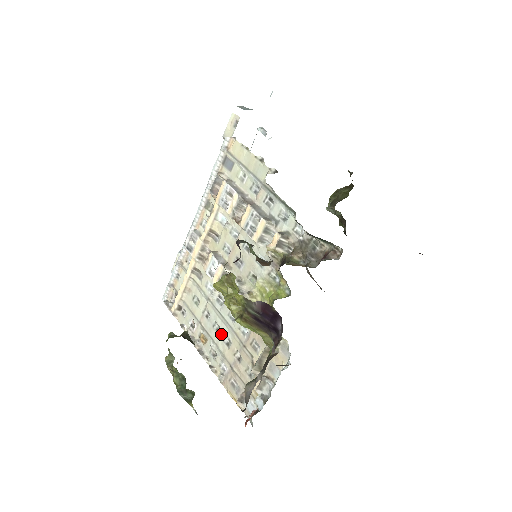
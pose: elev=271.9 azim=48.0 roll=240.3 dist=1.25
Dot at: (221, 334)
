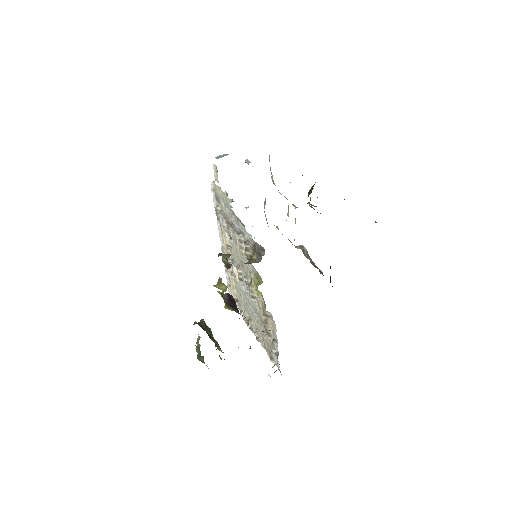
Dot at: (253, 314)
